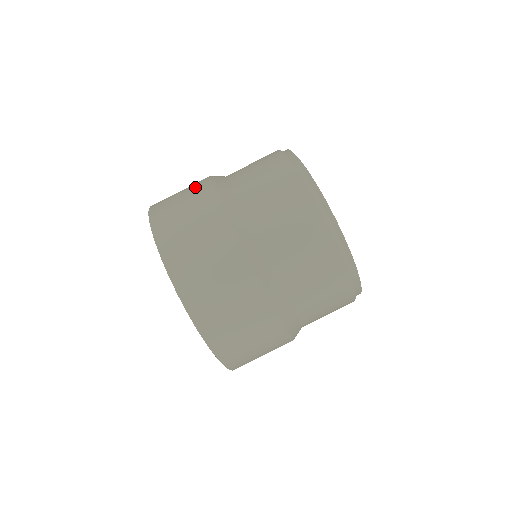
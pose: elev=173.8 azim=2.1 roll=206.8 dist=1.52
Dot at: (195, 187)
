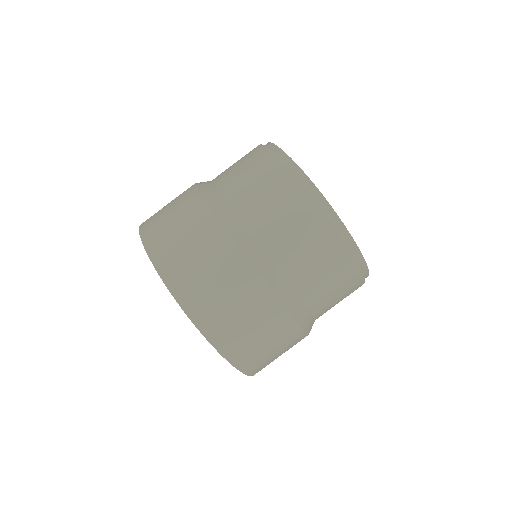
Dot at: (181, 194)
